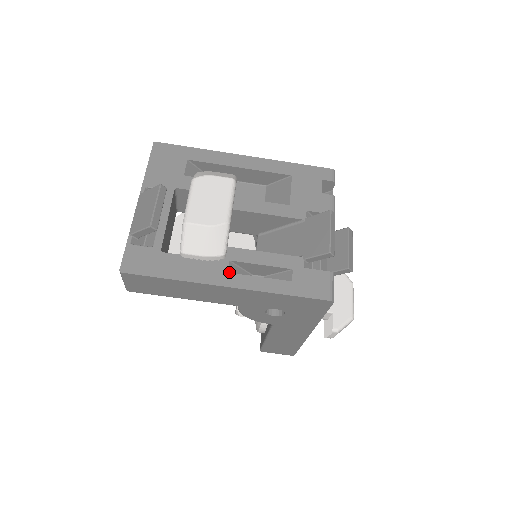
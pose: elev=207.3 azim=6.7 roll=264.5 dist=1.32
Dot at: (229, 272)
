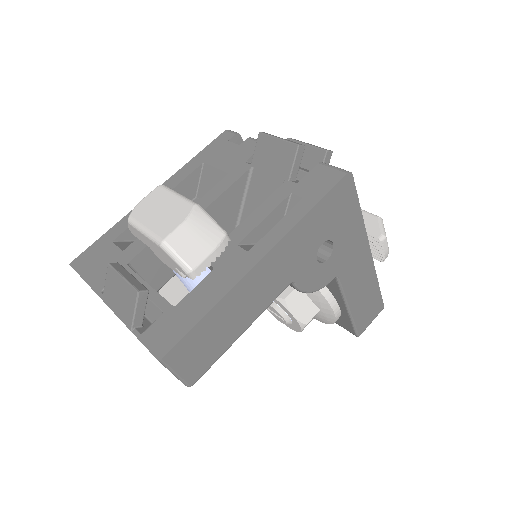
Dot at: (249, 251)
